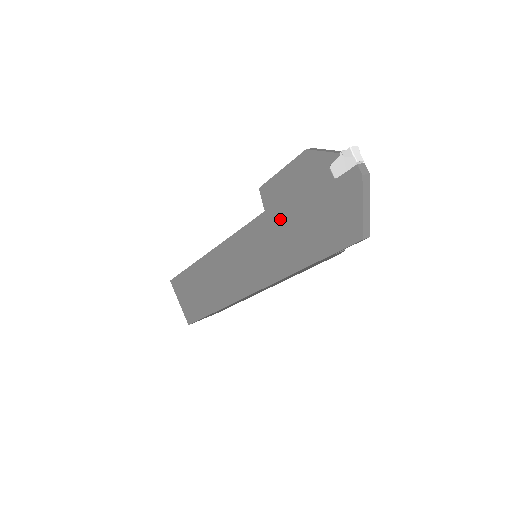
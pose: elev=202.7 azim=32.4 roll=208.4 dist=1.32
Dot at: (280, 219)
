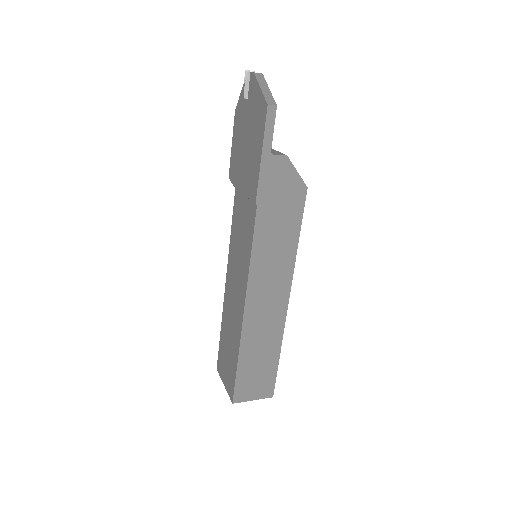
Dot at: (240, 176)
